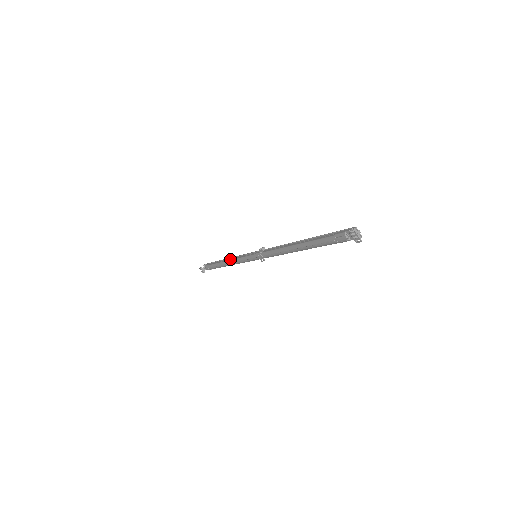
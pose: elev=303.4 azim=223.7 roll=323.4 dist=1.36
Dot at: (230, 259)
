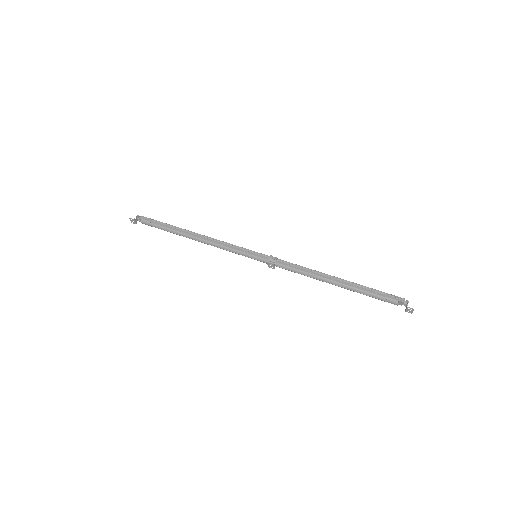
Dot at: (206, 239)
